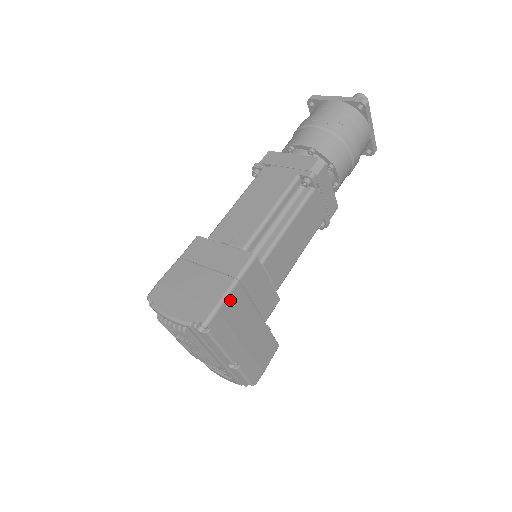
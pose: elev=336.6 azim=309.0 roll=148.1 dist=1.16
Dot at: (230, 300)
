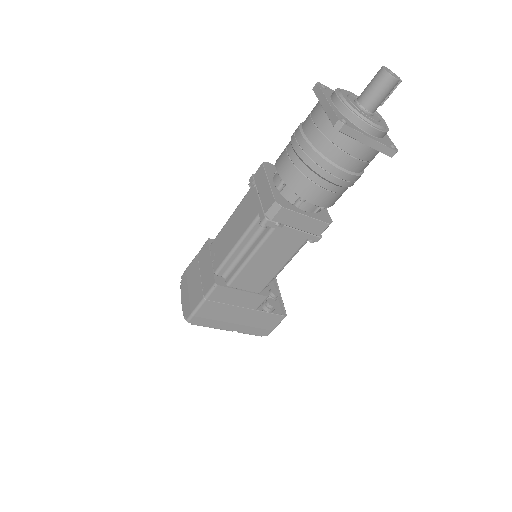
Dot at: (203, 309)
